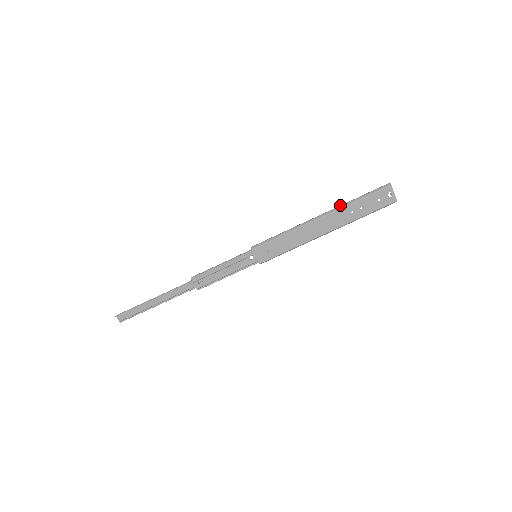
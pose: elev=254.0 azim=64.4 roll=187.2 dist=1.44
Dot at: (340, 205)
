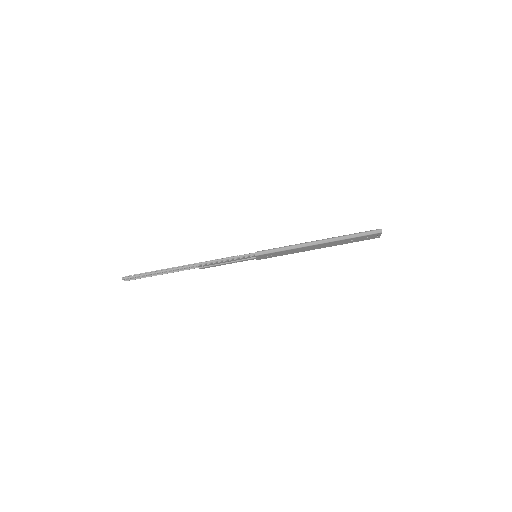
Dot at: (337, 237)
